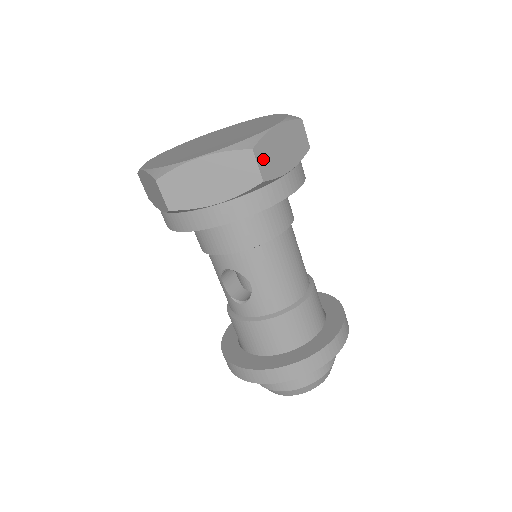
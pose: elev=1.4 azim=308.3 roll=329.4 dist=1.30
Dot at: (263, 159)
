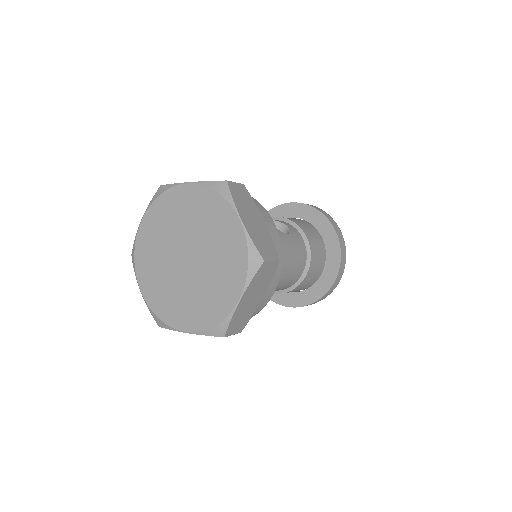
Dot at: (236, 327)
